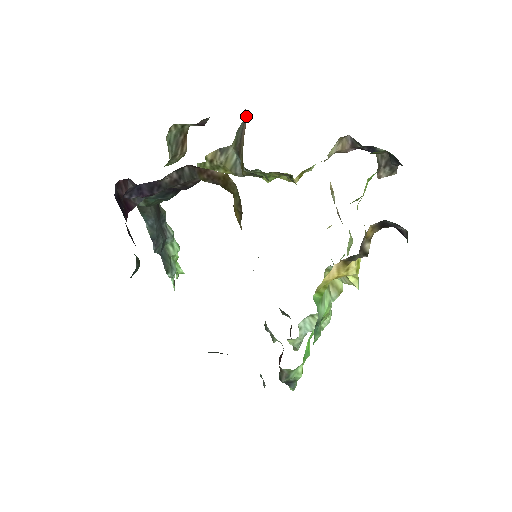
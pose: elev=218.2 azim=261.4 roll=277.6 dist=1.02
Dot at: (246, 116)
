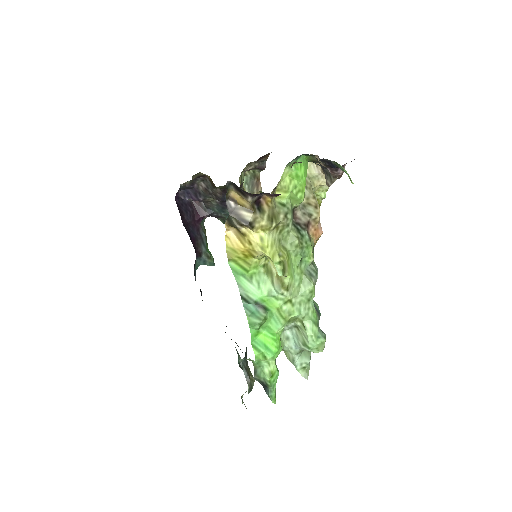
Dot at: occluded
